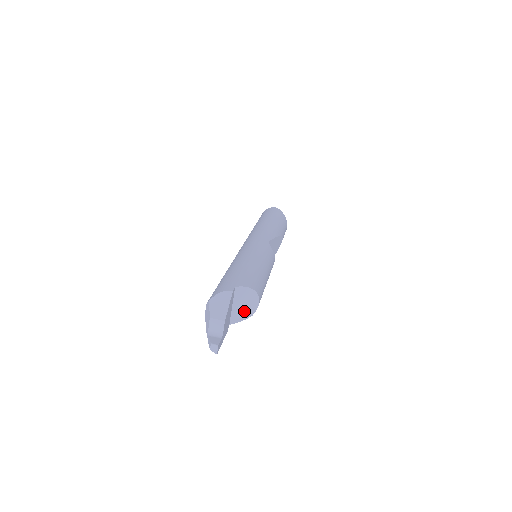
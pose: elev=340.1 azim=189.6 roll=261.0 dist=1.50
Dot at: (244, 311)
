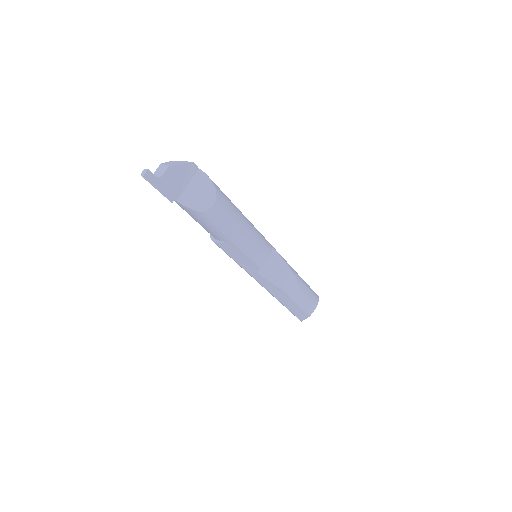
Dot at: (196, 200)
